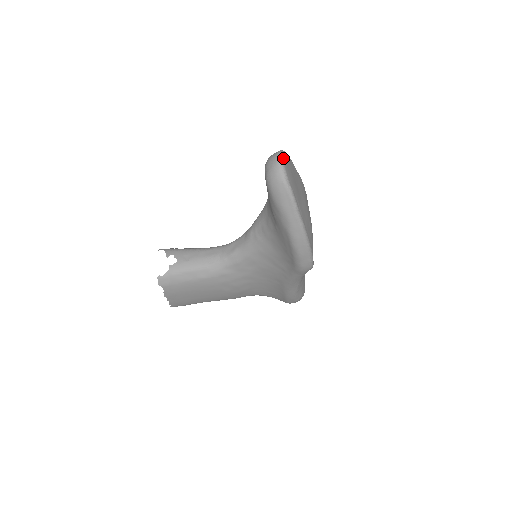
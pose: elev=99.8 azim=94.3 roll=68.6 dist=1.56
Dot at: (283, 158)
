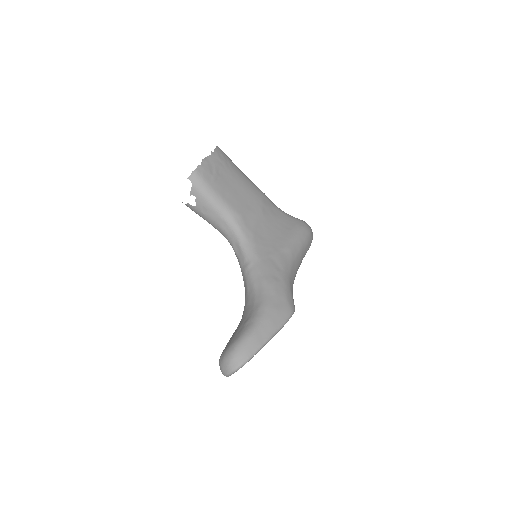
Dot at: occluded
